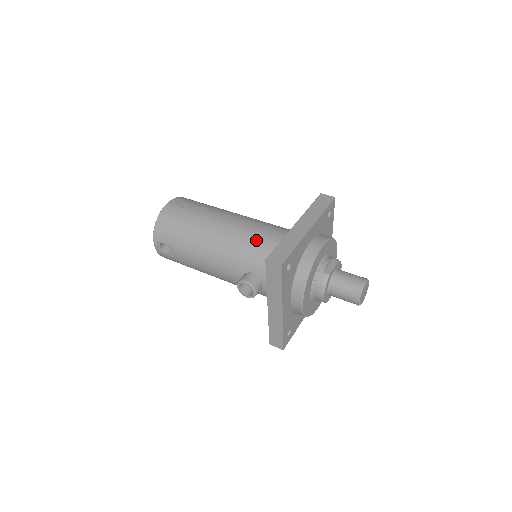
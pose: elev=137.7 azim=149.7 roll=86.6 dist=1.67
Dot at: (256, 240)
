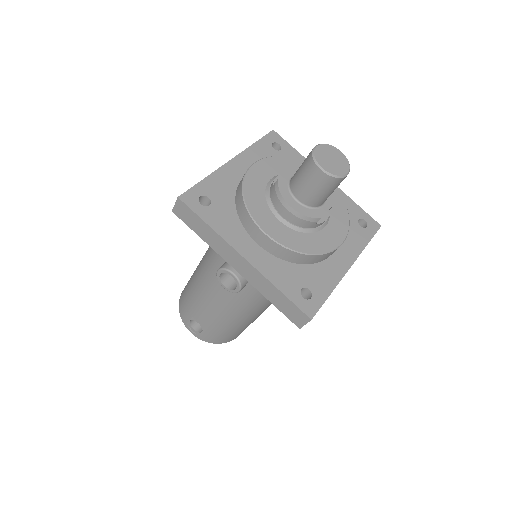
Dot at: occluded
